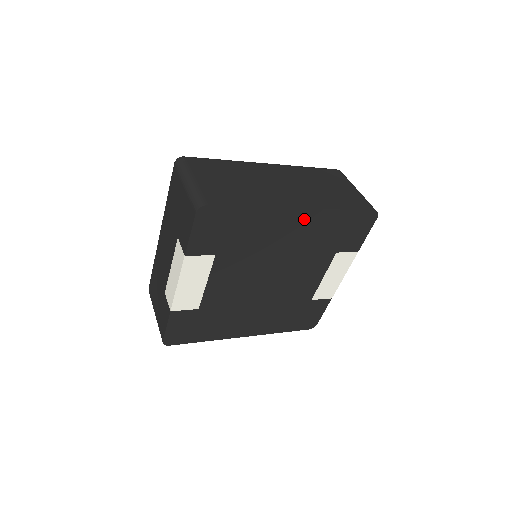
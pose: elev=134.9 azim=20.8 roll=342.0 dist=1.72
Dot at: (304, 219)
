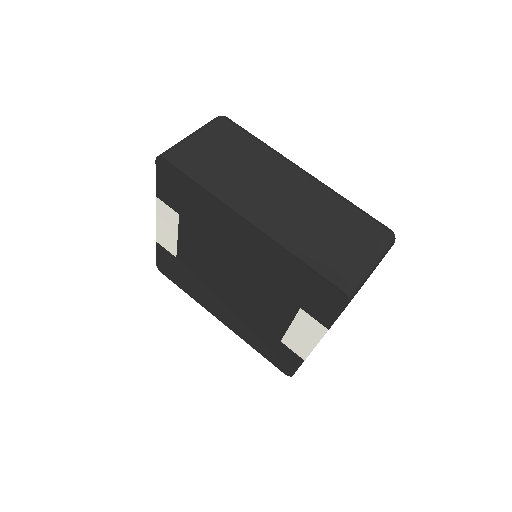
Dot at: (256, 237)
